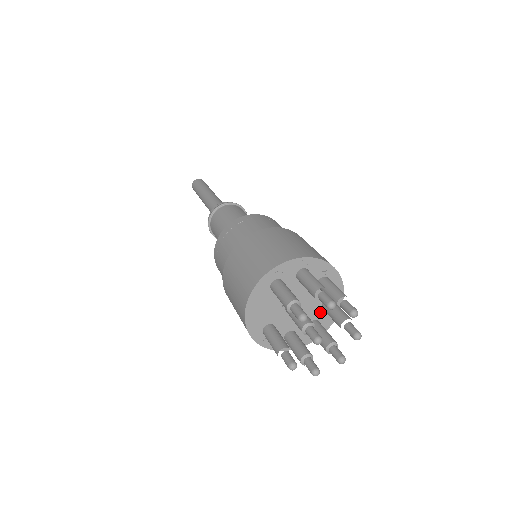
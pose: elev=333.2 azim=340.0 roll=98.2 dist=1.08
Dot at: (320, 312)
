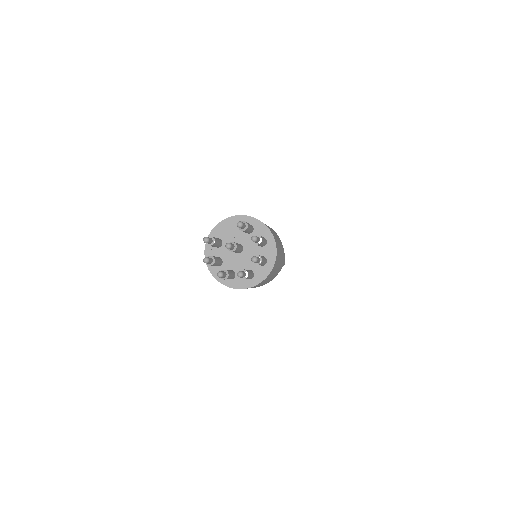
Dot at: occluded
